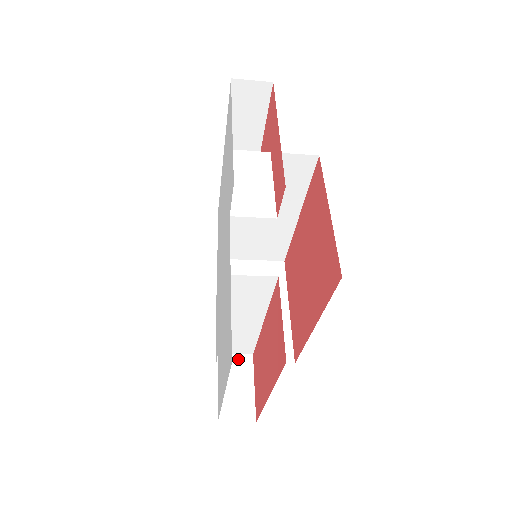
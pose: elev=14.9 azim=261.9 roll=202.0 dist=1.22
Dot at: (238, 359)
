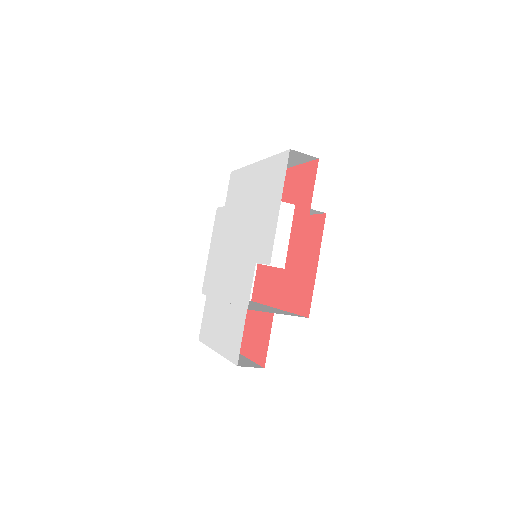
Dot at: occluded
